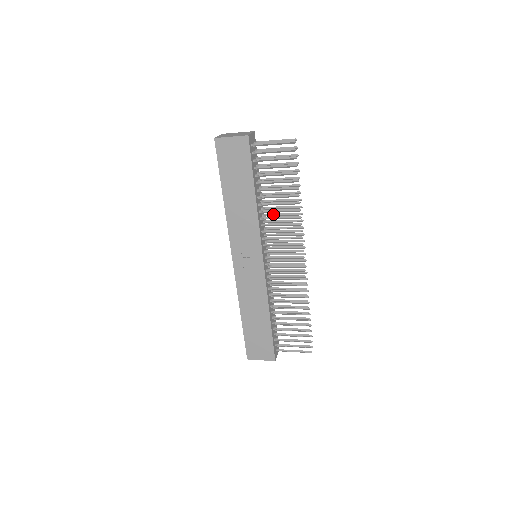
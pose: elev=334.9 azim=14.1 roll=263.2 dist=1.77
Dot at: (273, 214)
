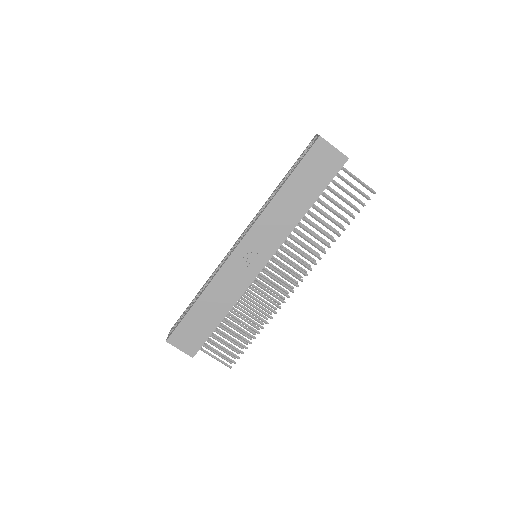
Dot at: (301, 232)
